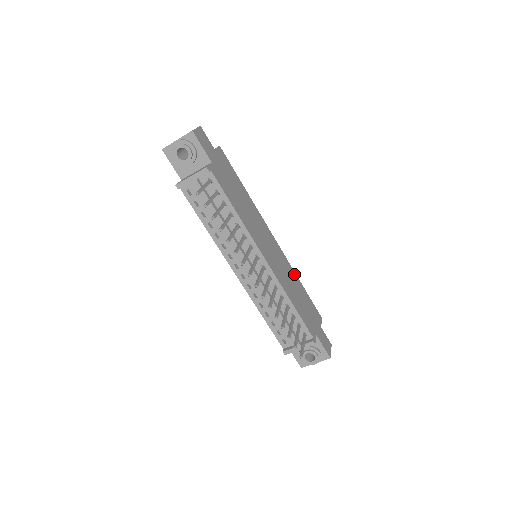
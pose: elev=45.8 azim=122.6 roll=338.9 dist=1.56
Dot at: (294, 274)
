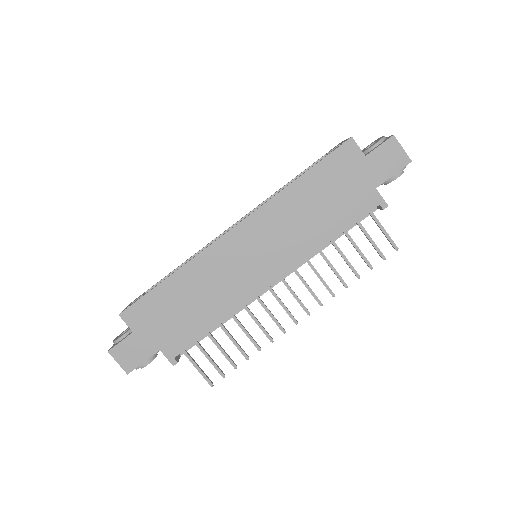
Dot at: (284, 196)
